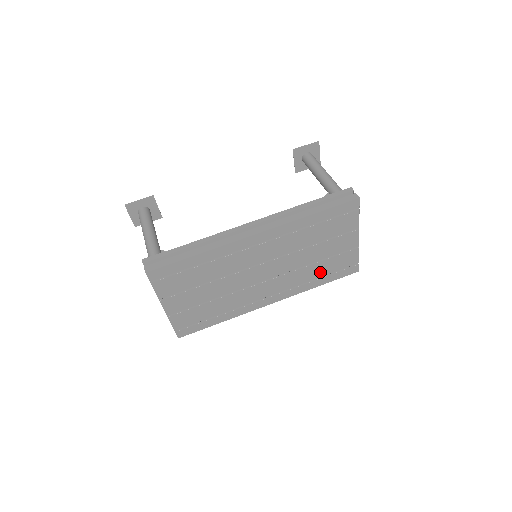
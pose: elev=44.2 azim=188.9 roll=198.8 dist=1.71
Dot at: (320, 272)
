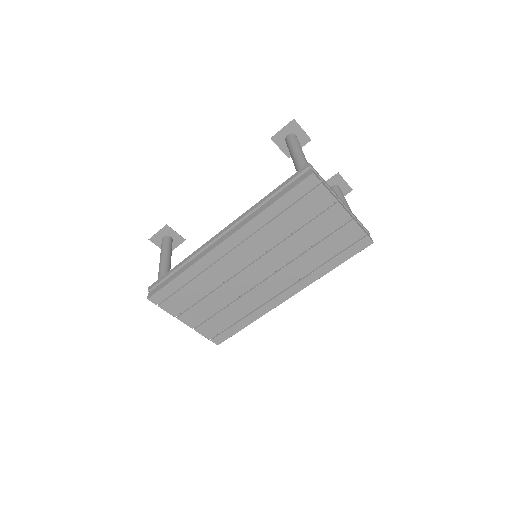
Dot at: (324, 255)
